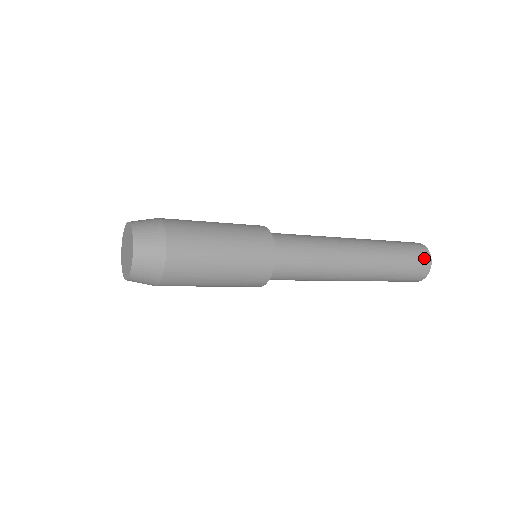
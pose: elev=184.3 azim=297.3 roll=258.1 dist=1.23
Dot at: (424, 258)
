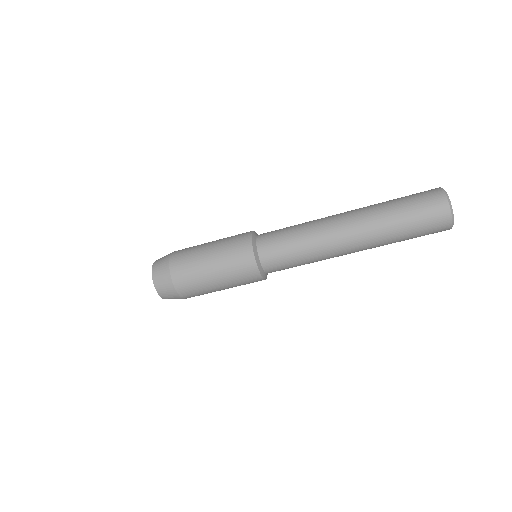
Dot at: (435, 201)
